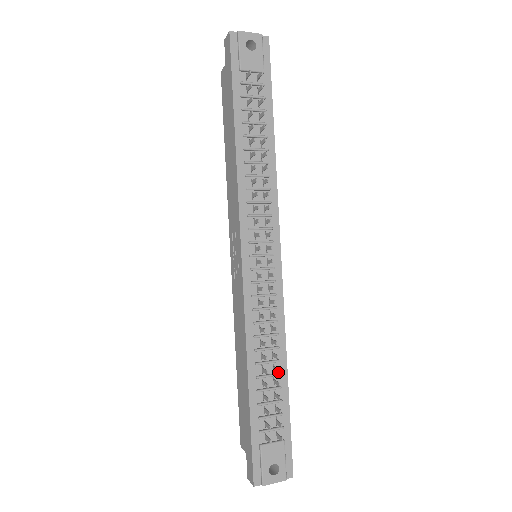
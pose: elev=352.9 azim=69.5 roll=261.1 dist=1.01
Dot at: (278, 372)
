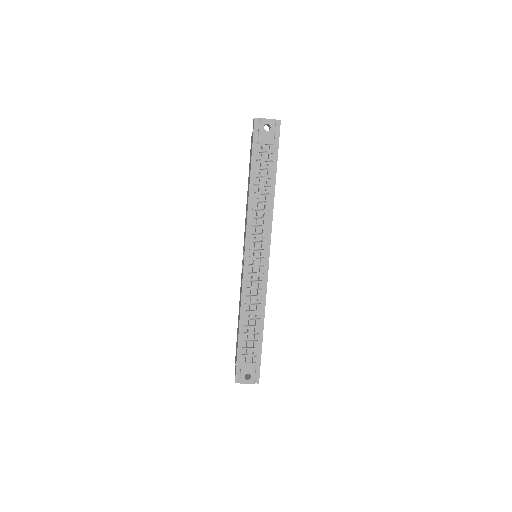
Dot at: (258, 325)
